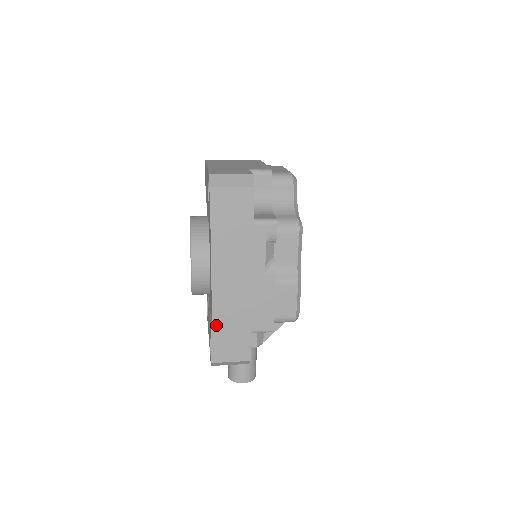
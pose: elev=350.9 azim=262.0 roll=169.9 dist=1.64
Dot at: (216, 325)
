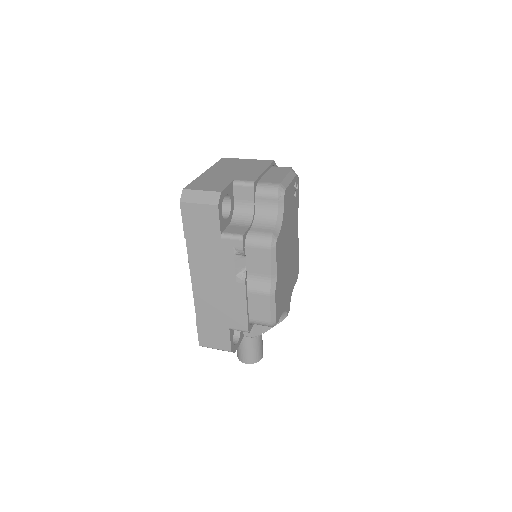
Dot at: (199, 317)
